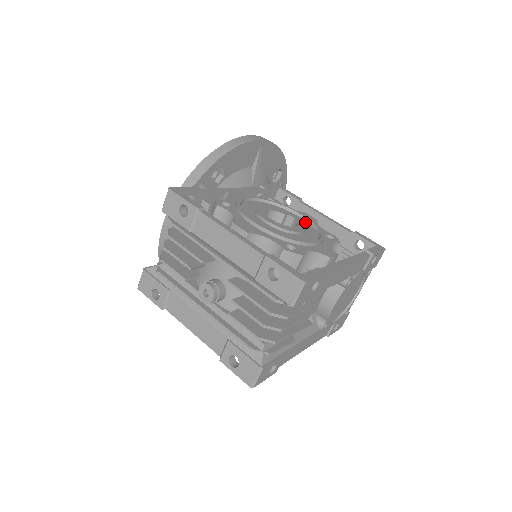
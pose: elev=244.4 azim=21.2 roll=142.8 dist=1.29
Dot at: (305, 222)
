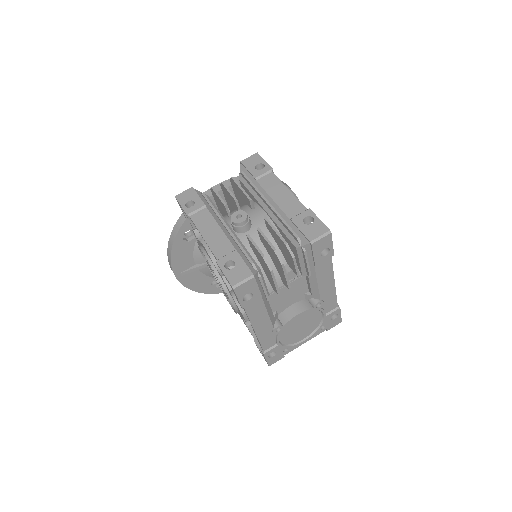
Dot at: occluded
